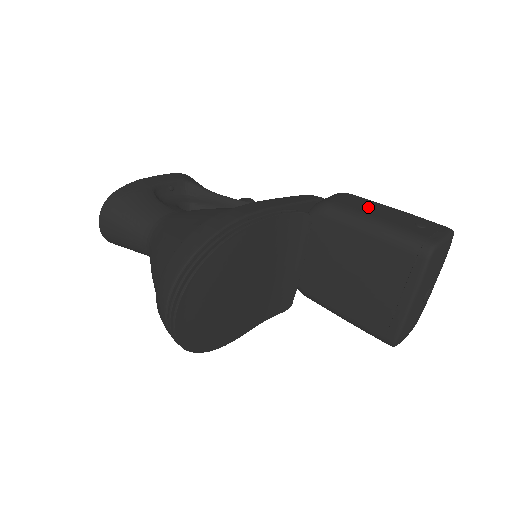
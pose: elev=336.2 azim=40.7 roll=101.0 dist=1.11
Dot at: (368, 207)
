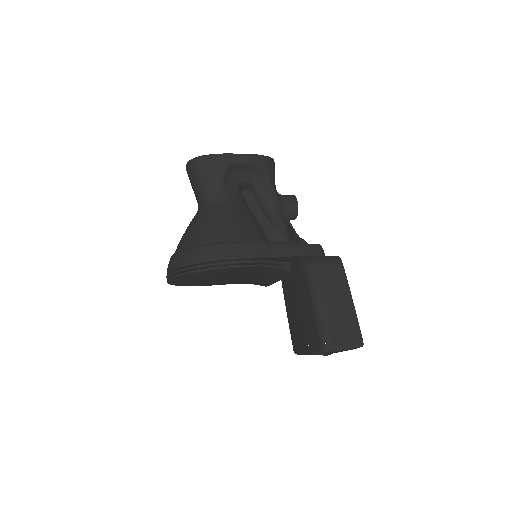
Dot at: (333, 290)
